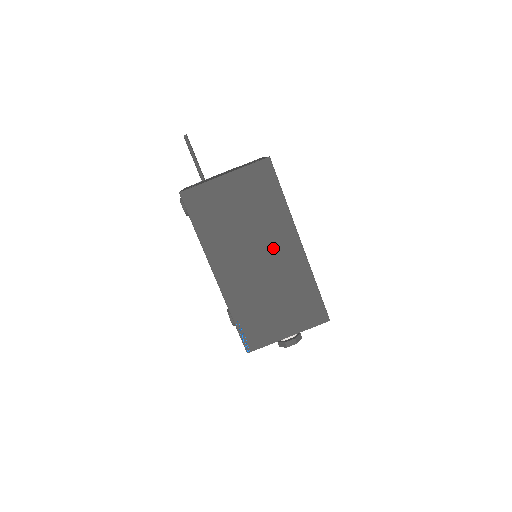
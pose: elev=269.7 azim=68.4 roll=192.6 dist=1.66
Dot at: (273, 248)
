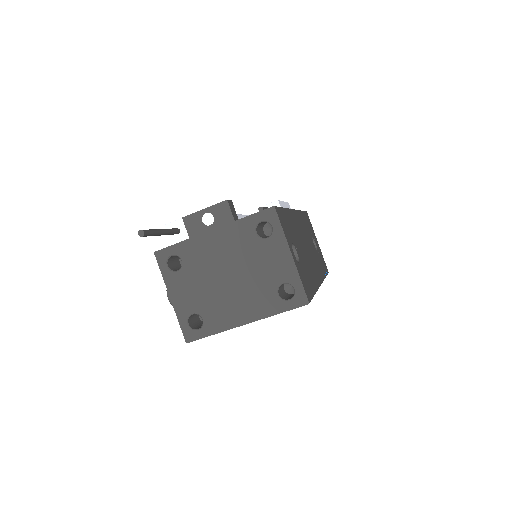
Dot at: occluded
